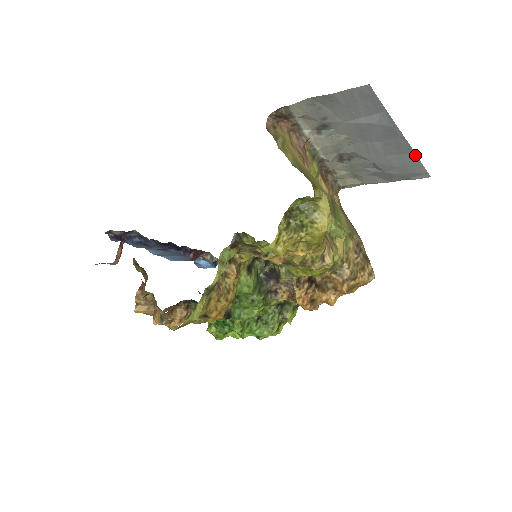
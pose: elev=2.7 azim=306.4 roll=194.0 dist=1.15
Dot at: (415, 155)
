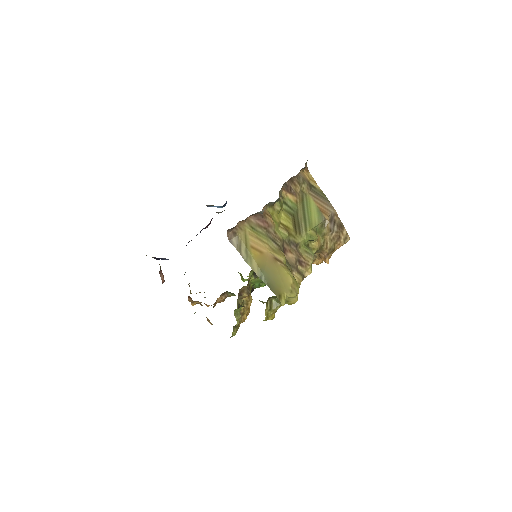
Dot at: occluded
